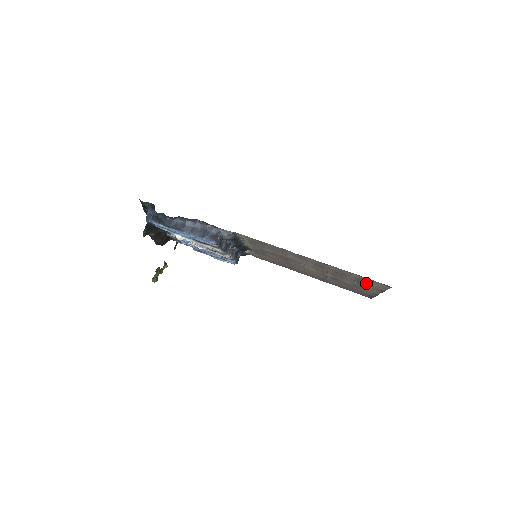
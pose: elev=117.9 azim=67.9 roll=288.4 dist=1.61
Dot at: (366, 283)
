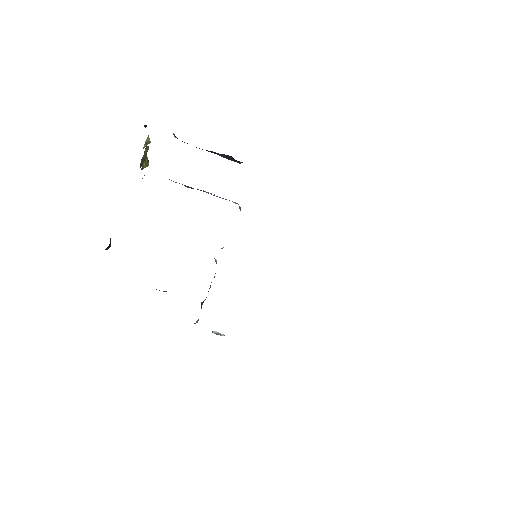
Dot at: occluded
